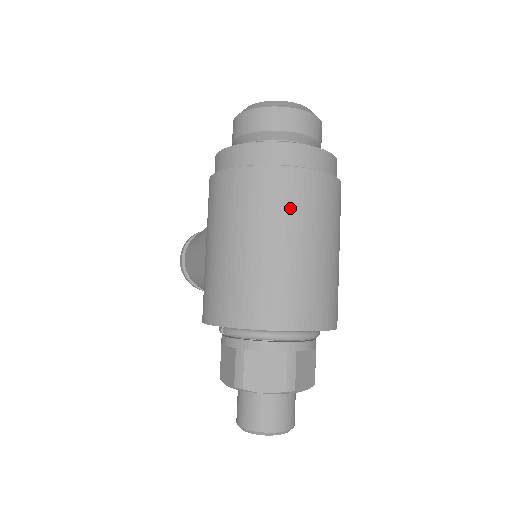
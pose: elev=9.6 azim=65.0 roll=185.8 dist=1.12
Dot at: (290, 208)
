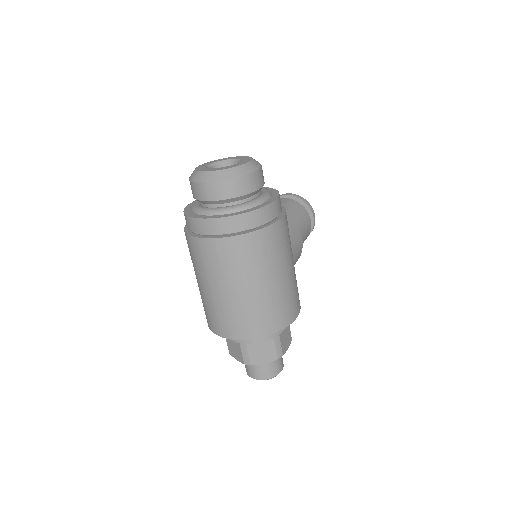
Dot at: (205, 265)
